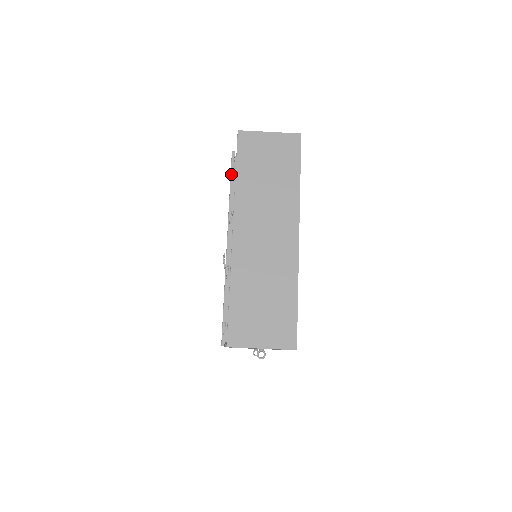
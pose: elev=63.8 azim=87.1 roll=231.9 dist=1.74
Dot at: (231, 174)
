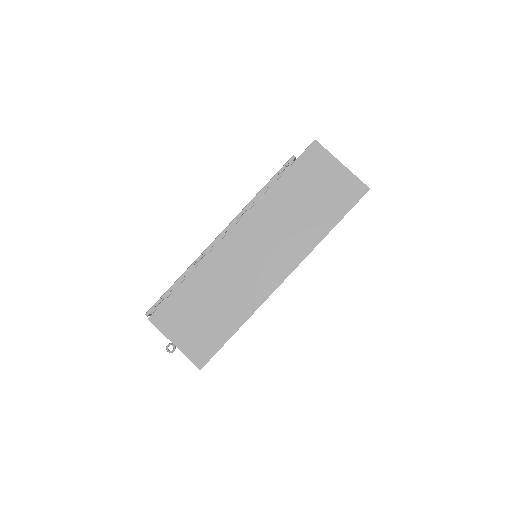
Dot at: (275, 176)
